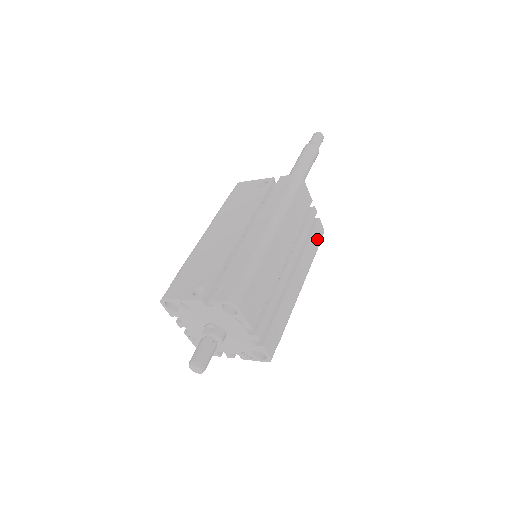
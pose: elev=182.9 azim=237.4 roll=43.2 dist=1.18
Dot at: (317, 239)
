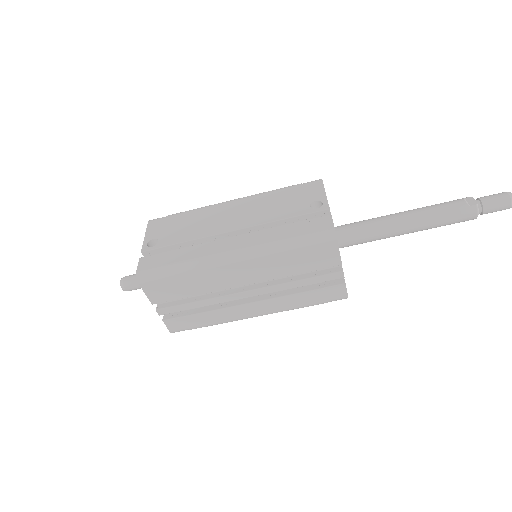
Dot at: (323, 297)
